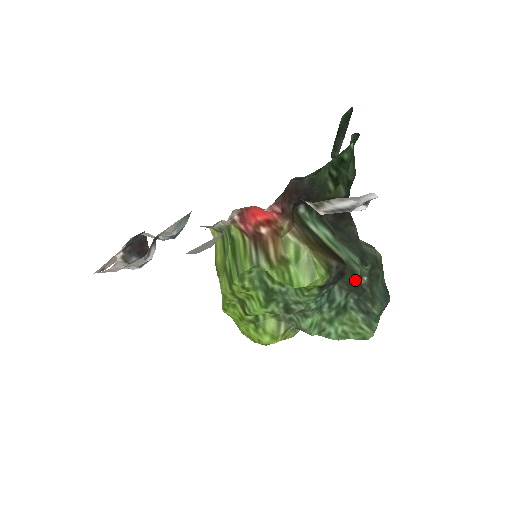
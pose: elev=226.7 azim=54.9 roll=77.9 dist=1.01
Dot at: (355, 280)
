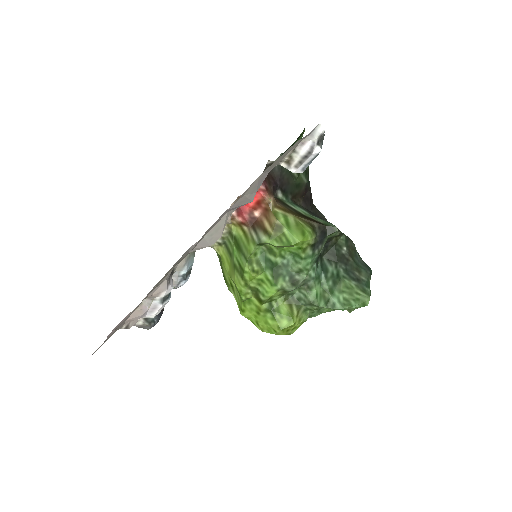
Dot at: (338, 251)
